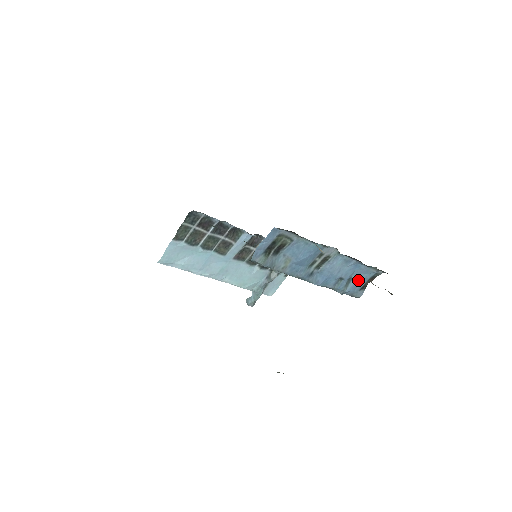
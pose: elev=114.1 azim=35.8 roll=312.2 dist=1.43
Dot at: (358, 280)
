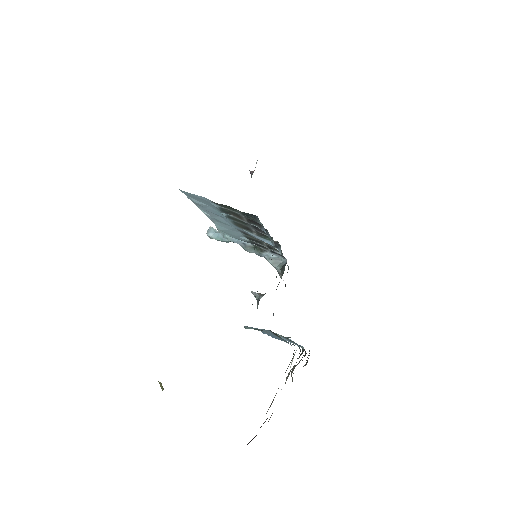
Dot at: occluded
